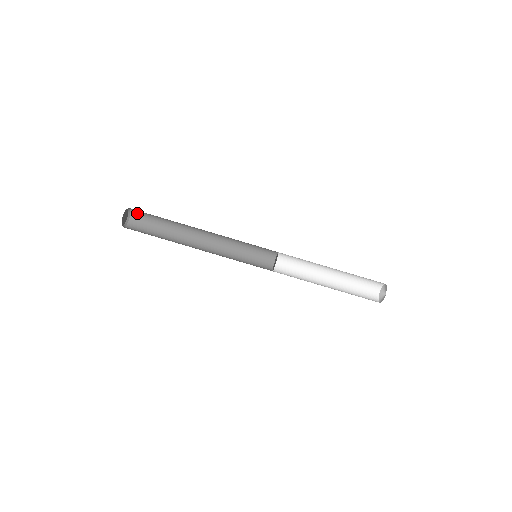
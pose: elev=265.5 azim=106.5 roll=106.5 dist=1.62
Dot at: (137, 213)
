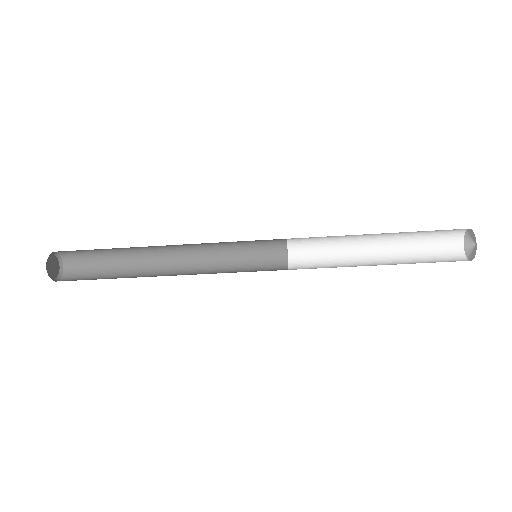
Dot at: occluded
